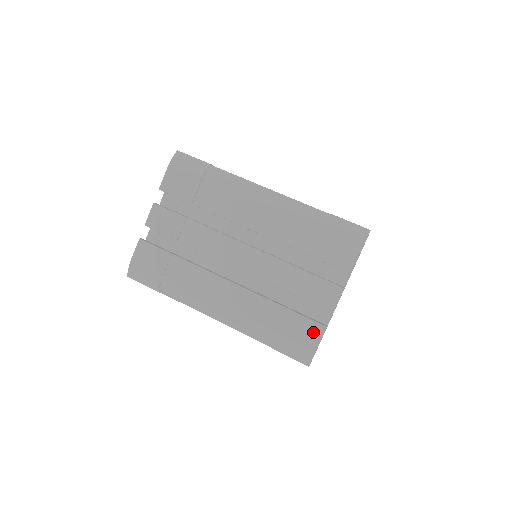
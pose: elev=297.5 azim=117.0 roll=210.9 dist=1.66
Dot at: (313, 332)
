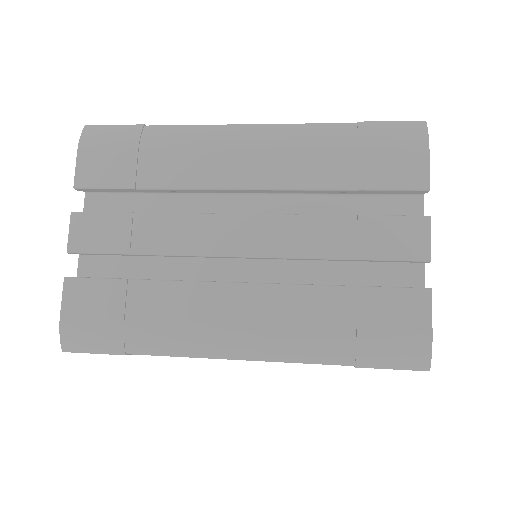
Dot at: (413, 306)
